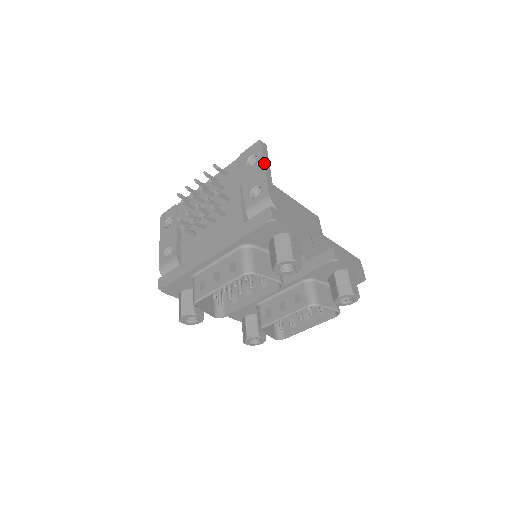
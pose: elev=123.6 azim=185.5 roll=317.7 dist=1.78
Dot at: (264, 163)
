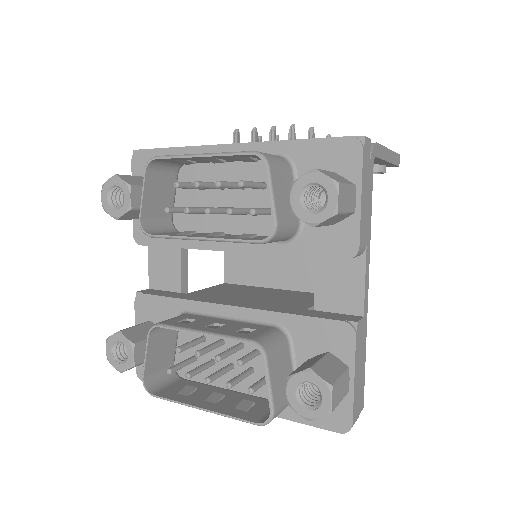
Dot at: occluded
